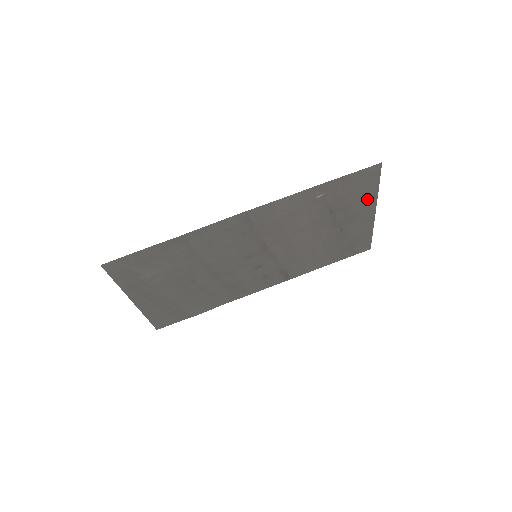
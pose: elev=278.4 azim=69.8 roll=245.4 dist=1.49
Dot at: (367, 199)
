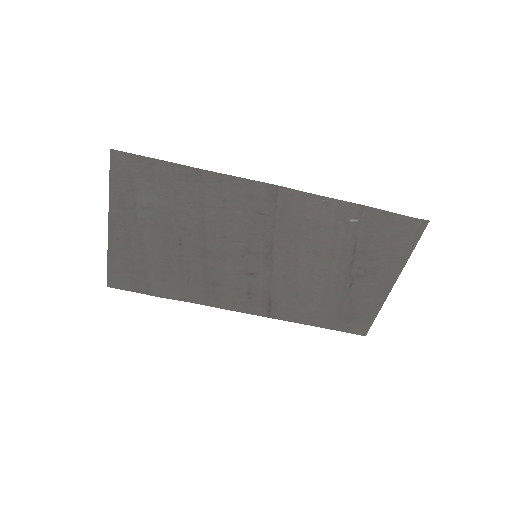
Dot at: (394, 261)
